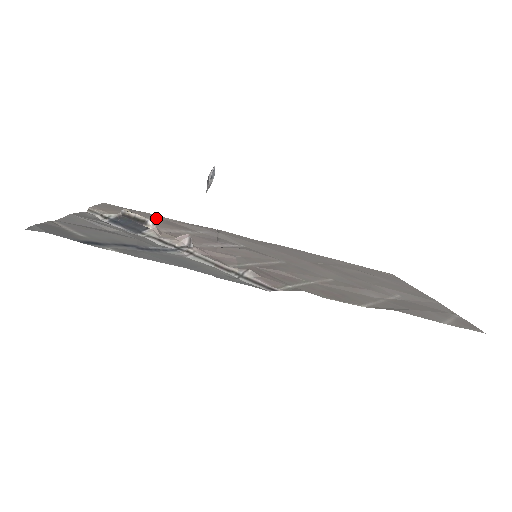
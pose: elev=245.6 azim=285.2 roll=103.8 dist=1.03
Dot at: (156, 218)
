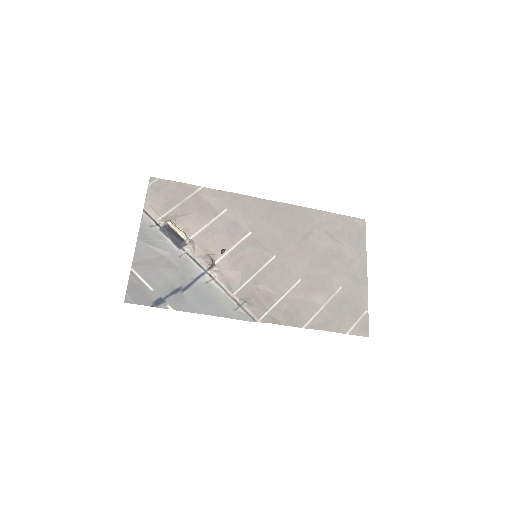
Dot at: (190, 195)
